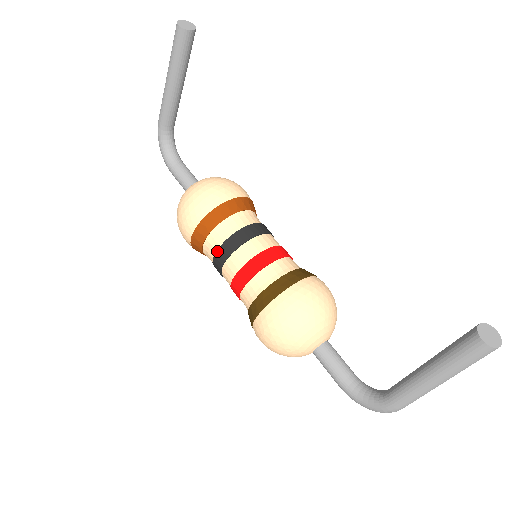
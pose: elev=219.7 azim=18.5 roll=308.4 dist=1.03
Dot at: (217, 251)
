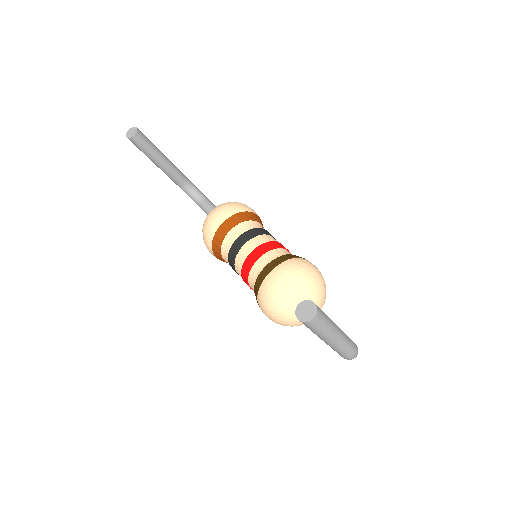
Dot at: occluded
